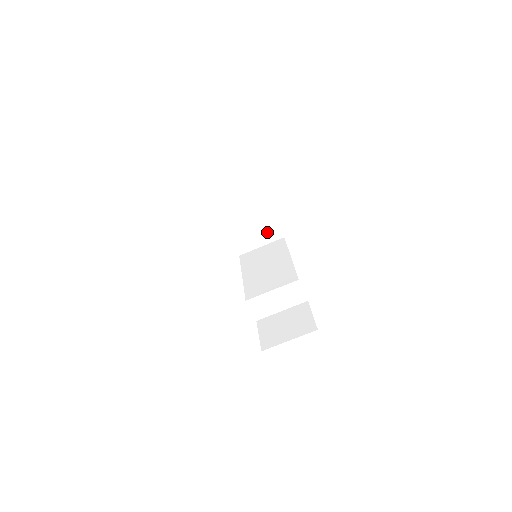
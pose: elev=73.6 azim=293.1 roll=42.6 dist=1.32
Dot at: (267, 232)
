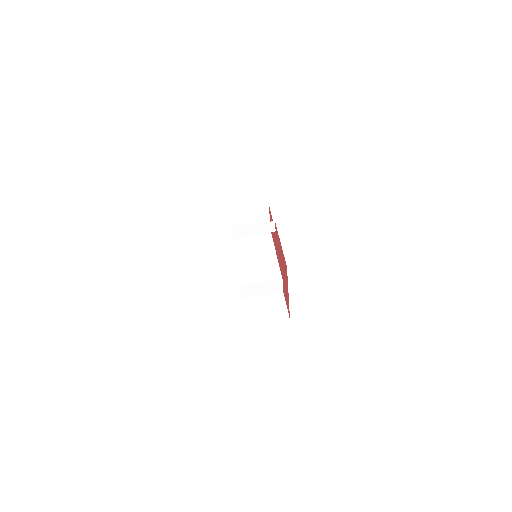
Dot at: occluded
